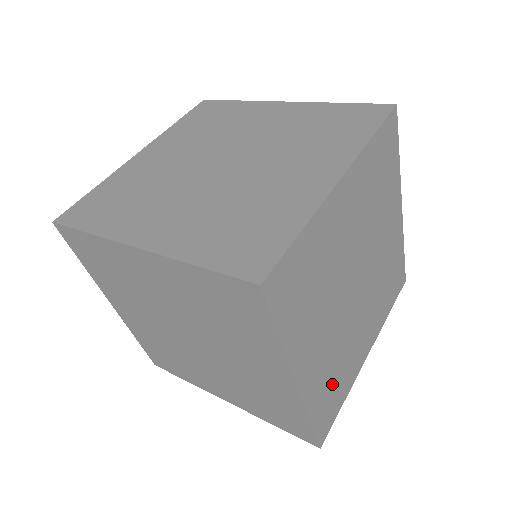
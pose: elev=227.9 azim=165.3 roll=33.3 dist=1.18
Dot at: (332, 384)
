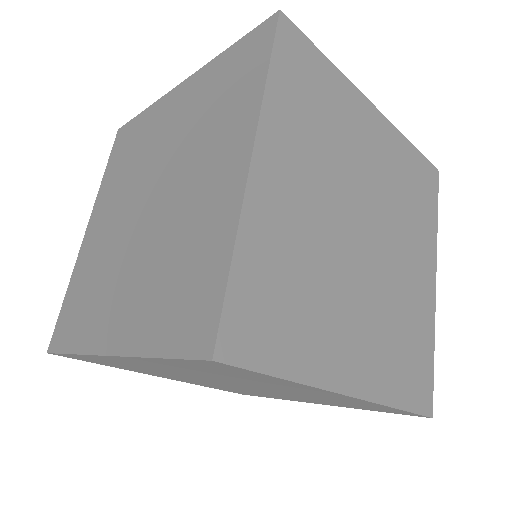
Dot at: (403, 352)
